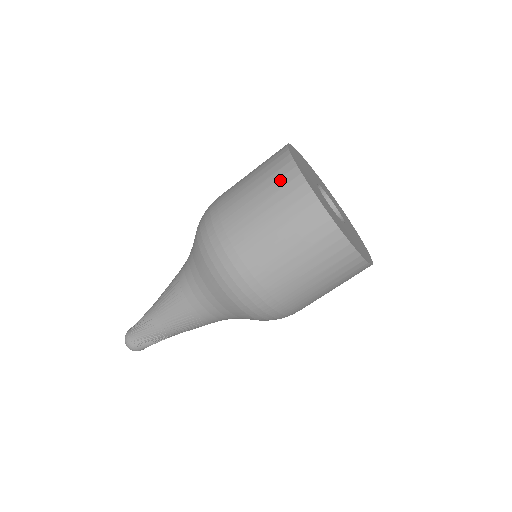
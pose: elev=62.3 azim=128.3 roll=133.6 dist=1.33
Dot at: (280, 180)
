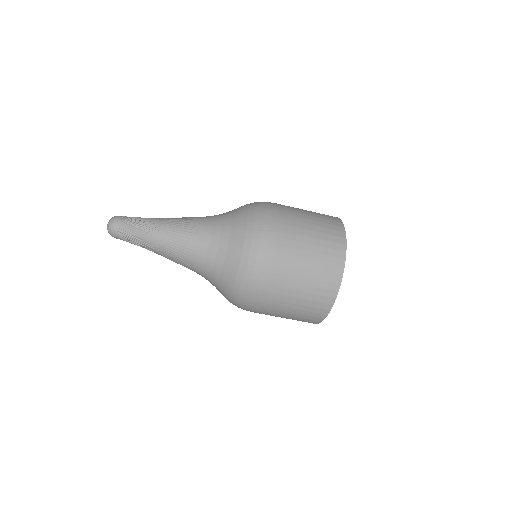
Dot at: (330, 225)
